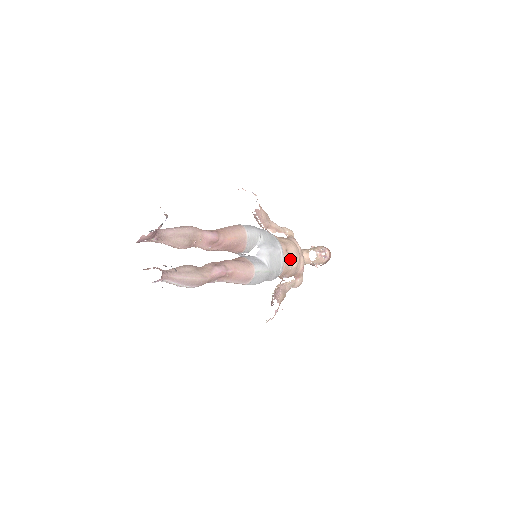
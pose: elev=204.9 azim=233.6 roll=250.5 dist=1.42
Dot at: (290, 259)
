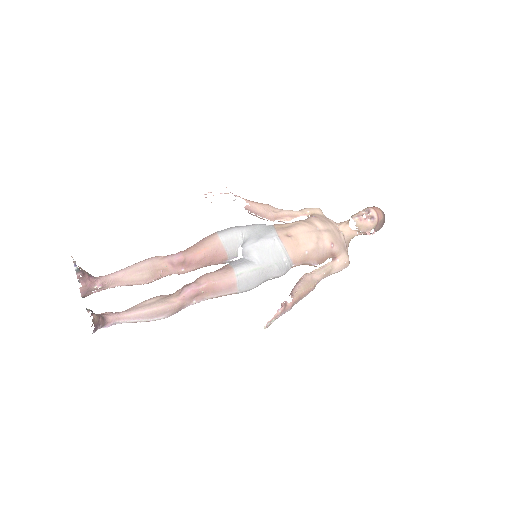
Dot at: (297, 242)
